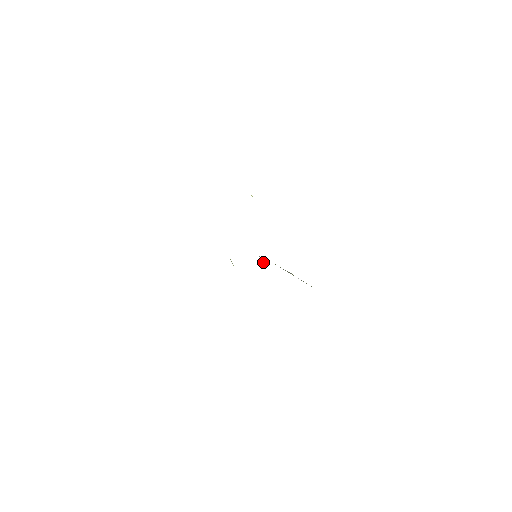
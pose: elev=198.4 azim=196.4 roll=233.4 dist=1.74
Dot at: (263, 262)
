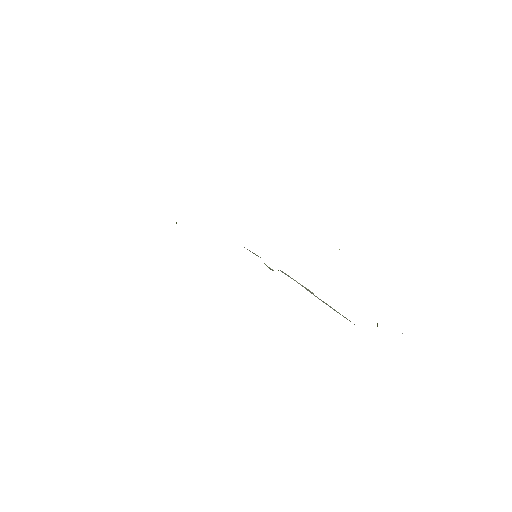
Dot at: (266, 265)
